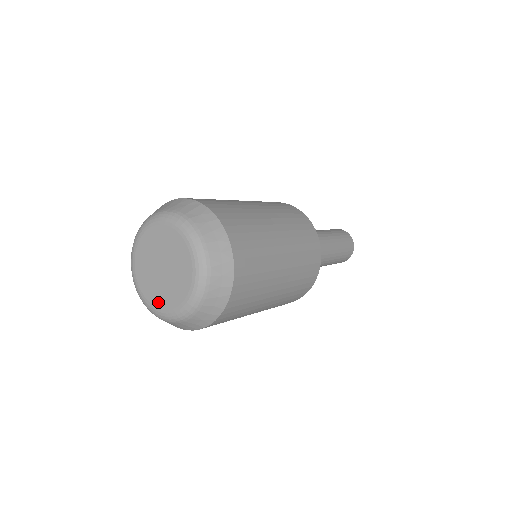
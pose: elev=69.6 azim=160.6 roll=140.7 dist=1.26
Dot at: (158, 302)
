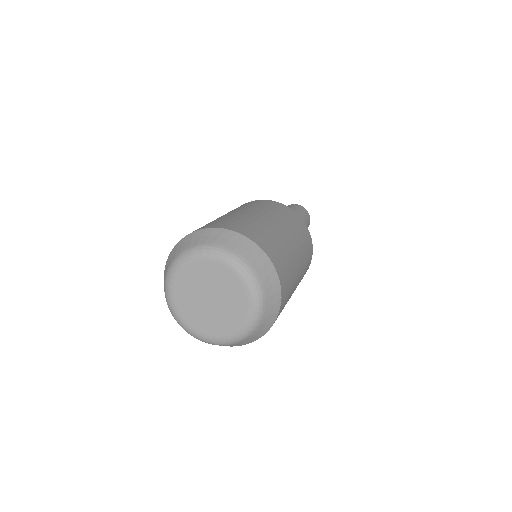
Dot at: (190, 320)
